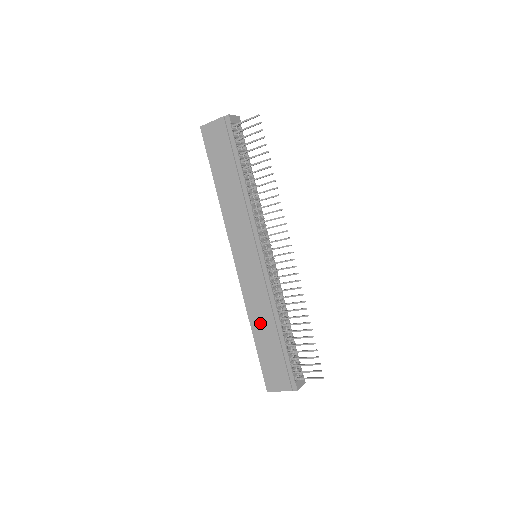
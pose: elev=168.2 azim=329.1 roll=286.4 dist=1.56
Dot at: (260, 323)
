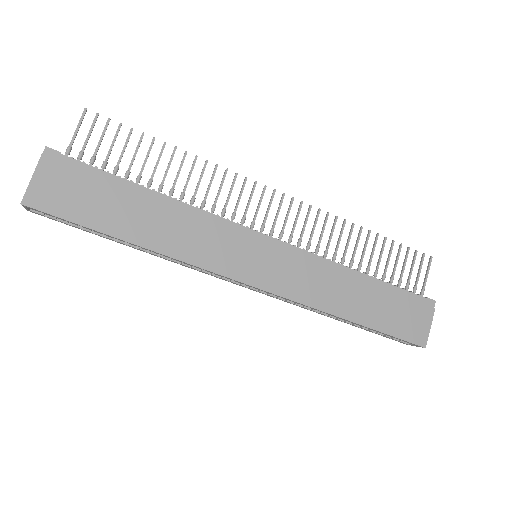
Dot at: (345, 300)
